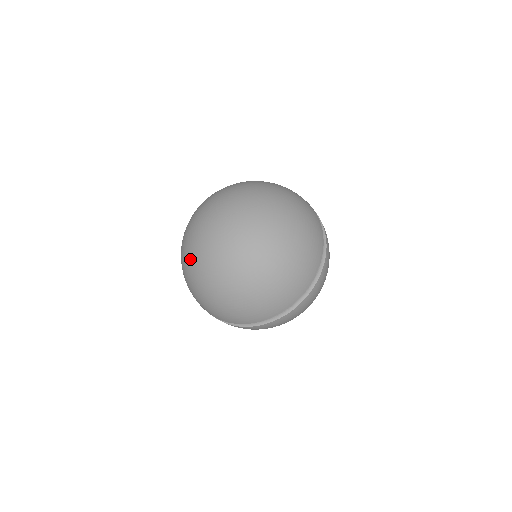
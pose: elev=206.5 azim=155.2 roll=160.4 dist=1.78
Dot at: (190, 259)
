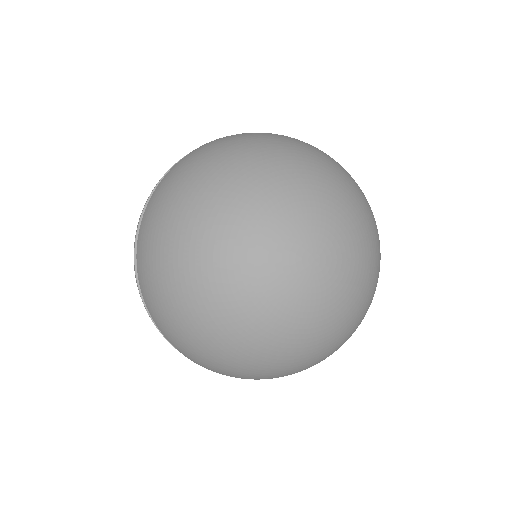
Dot at: (217, 279)
